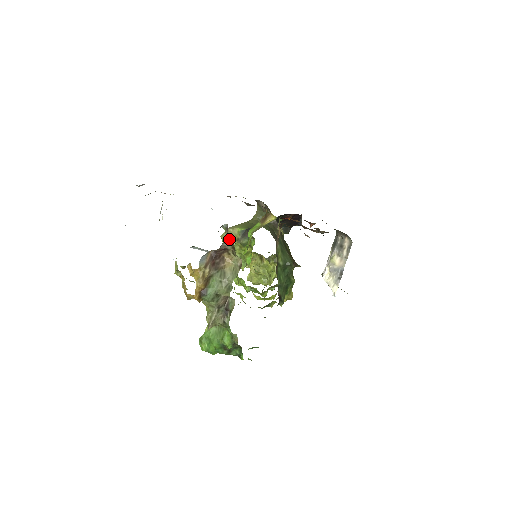
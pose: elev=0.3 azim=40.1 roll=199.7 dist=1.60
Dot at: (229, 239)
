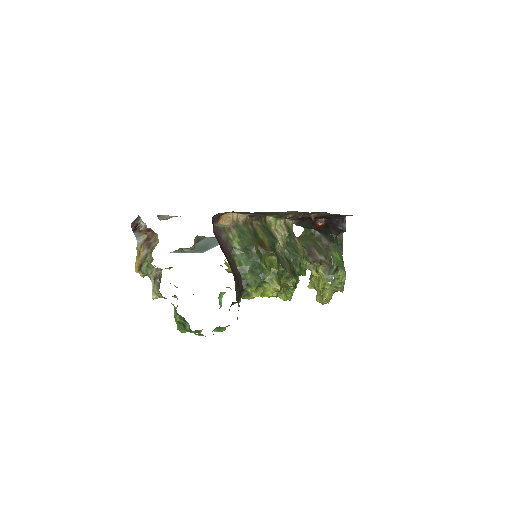
Dot at: (140, 219)
